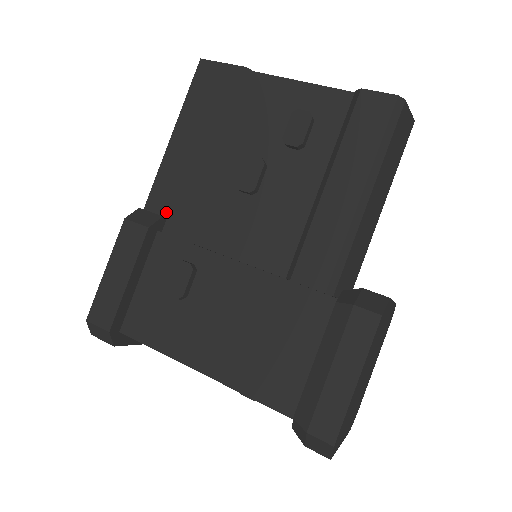
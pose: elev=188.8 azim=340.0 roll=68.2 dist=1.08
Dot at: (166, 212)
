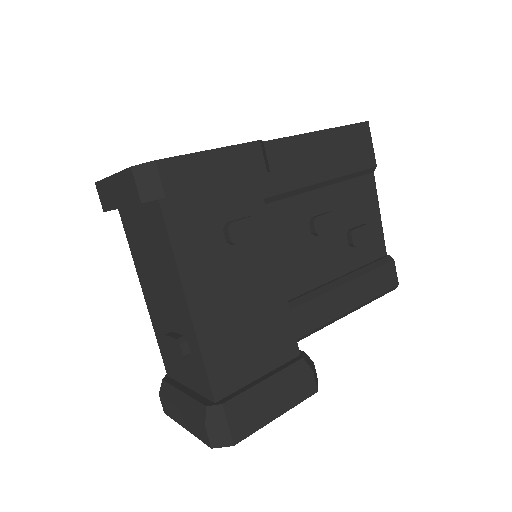
Dot at: (269, 168)
